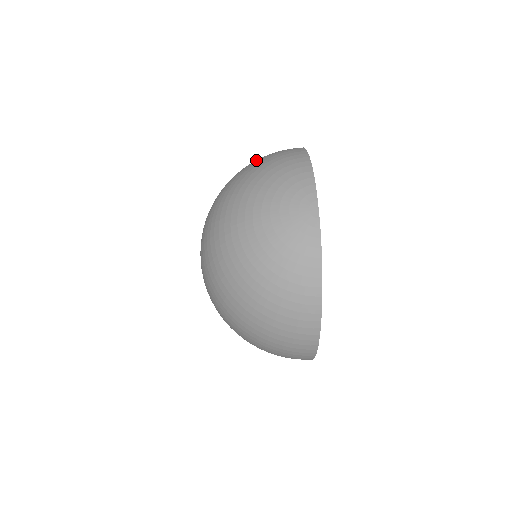
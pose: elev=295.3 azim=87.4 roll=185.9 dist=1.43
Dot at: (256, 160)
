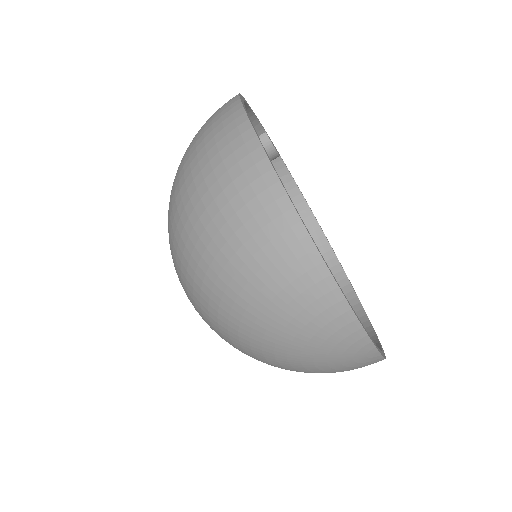
Dot at: (229, 264)
